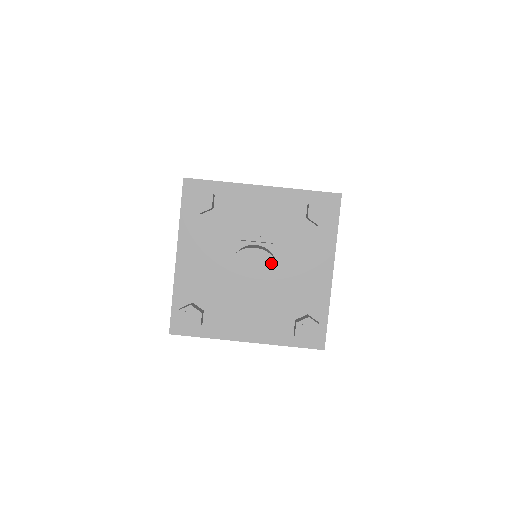
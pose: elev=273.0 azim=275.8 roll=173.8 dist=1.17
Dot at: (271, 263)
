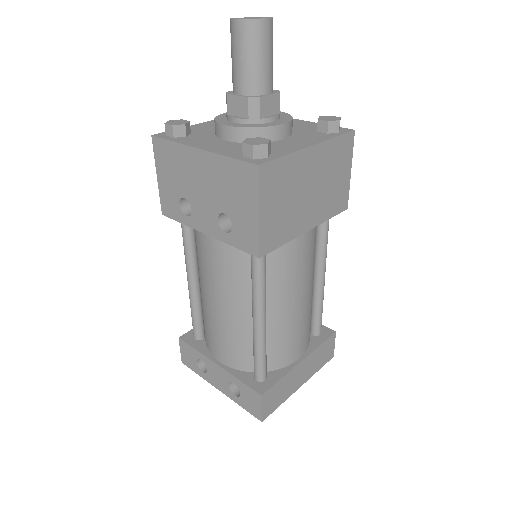
Dot at: (253, 17)
